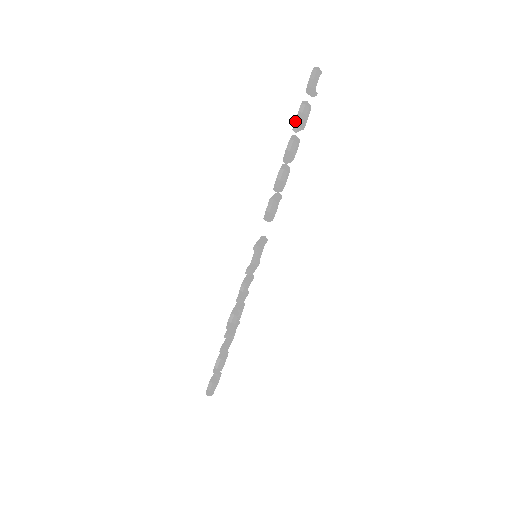
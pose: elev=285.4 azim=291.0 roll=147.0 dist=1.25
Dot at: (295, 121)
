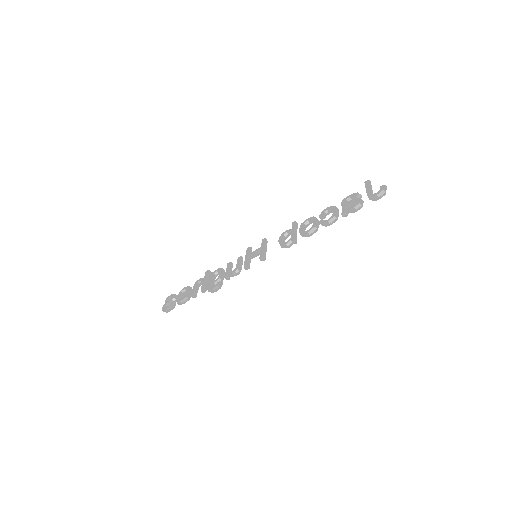
Dot at: (347, 209)
